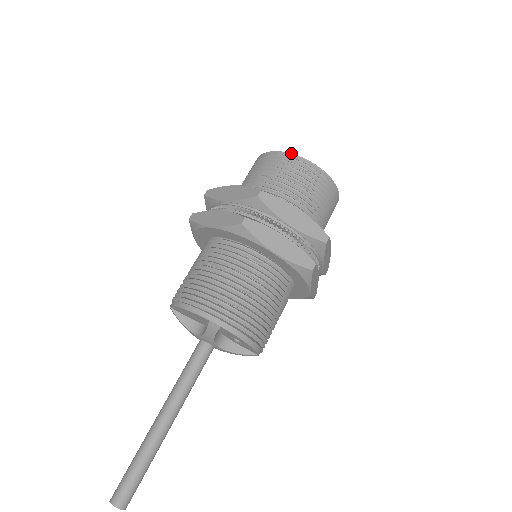
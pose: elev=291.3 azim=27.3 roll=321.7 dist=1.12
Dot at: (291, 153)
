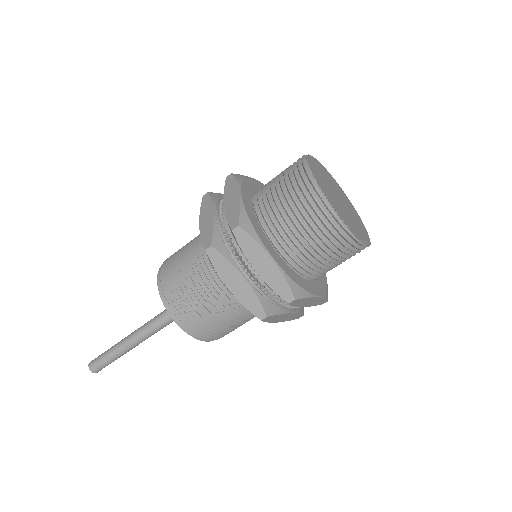
Dot at: (351, 234)
